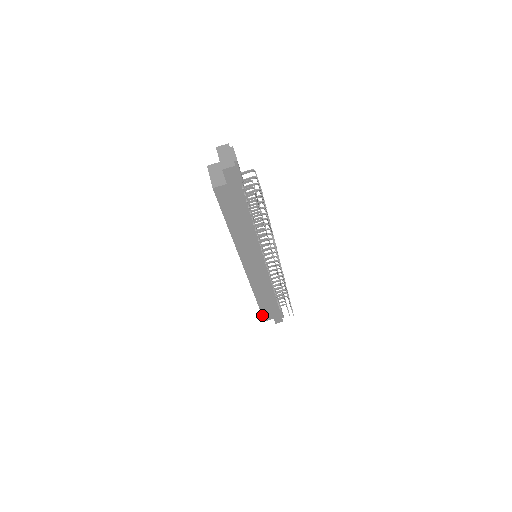
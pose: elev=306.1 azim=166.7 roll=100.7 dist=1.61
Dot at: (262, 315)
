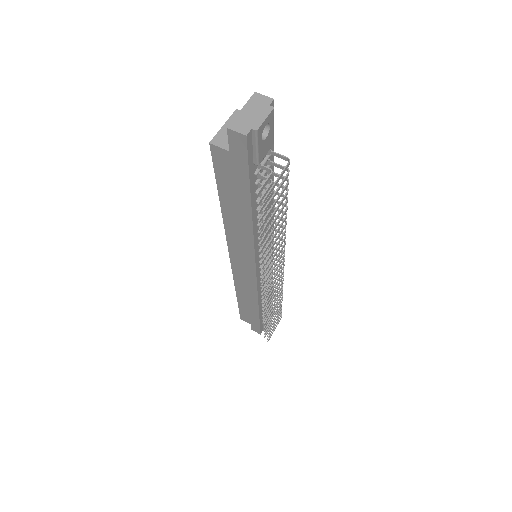
Dot at: (240, 312)
